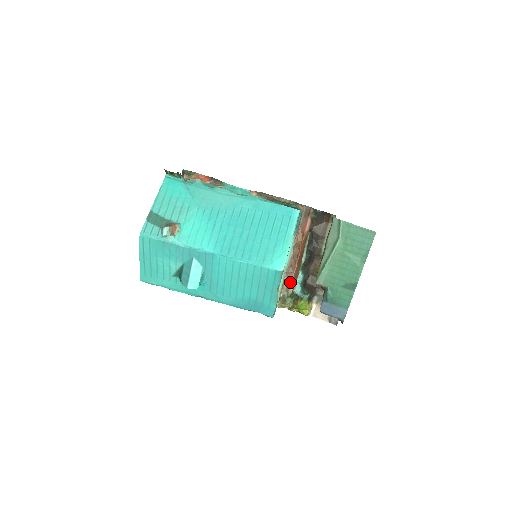
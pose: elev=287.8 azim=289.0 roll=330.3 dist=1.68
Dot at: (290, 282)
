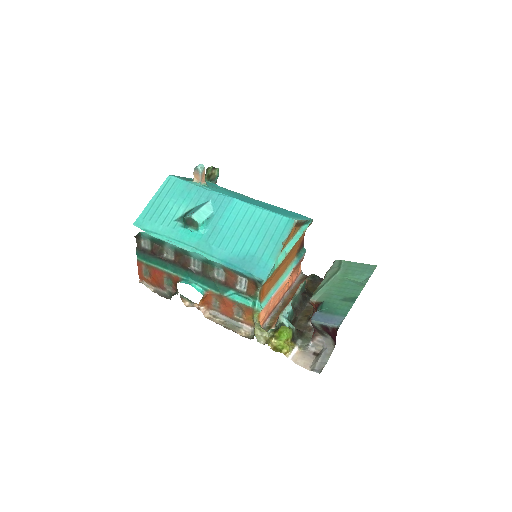
Dot at: (273, 324)
